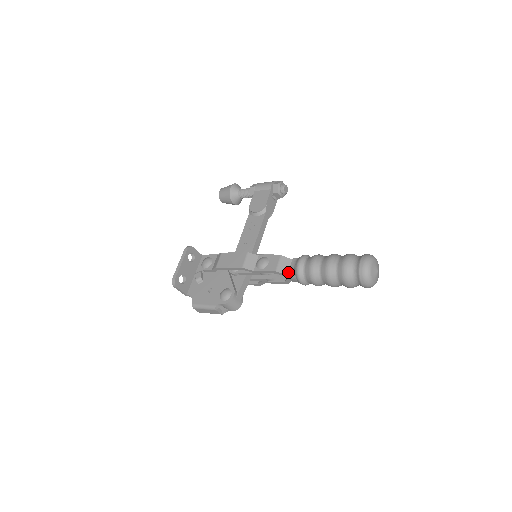
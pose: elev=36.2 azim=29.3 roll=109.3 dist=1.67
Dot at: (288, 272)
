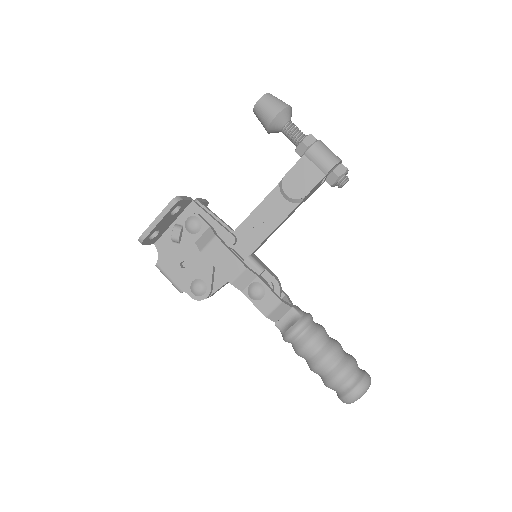
Dot at: (278, 321)
